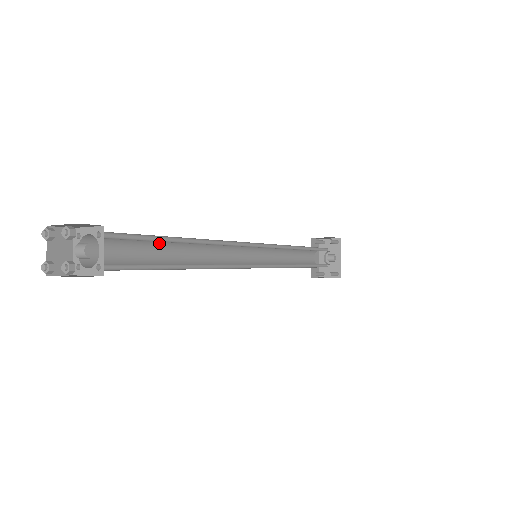
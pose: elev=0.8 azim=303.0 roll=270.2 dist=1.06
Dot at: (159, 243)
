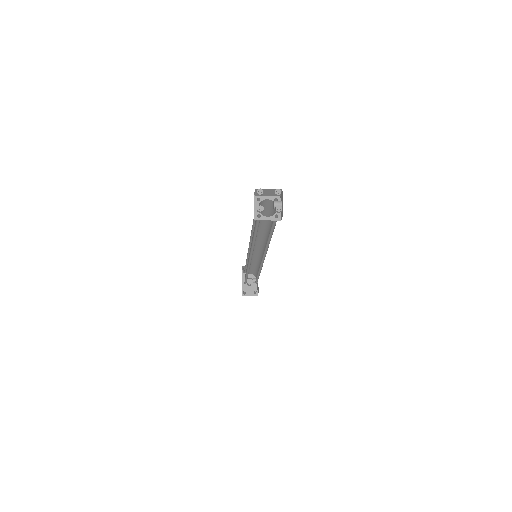
Dot at: occluded
